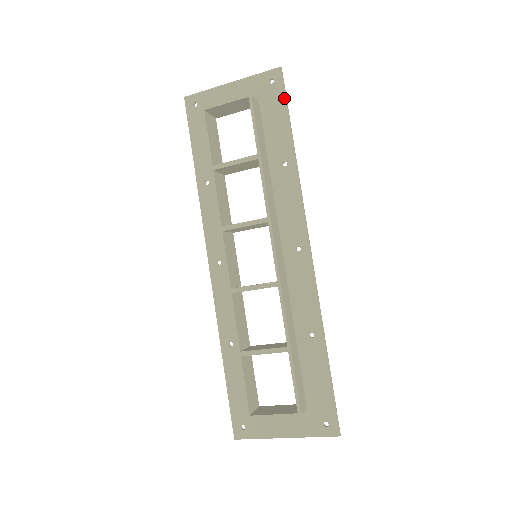
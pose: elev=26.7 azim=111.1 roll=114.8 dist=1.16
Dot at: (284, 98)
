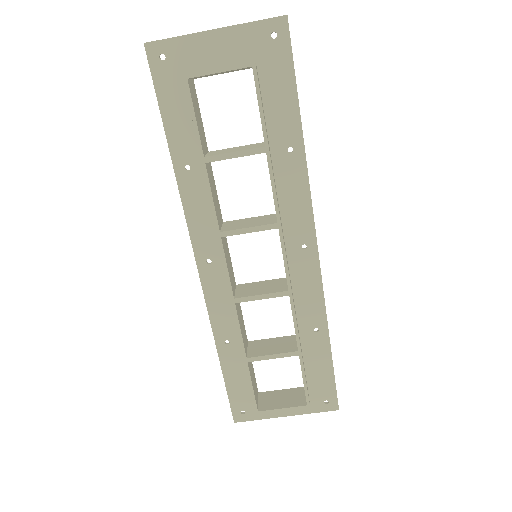
Dot at: (291, 62)
